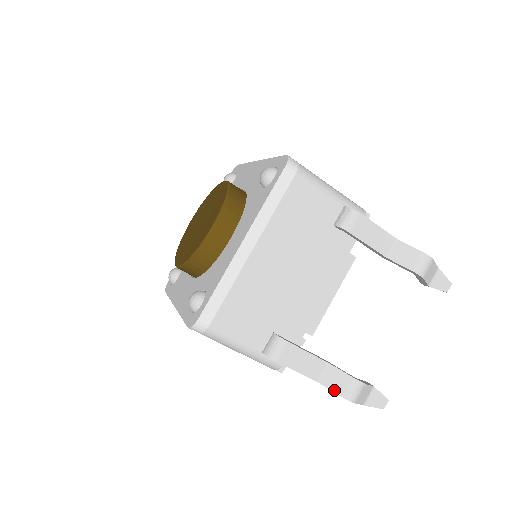
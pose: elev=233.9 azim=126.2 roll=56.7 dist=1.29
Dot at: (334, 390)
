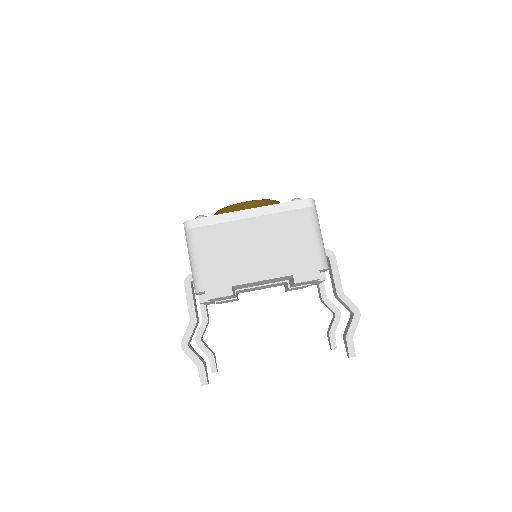
Dot at: occluded
